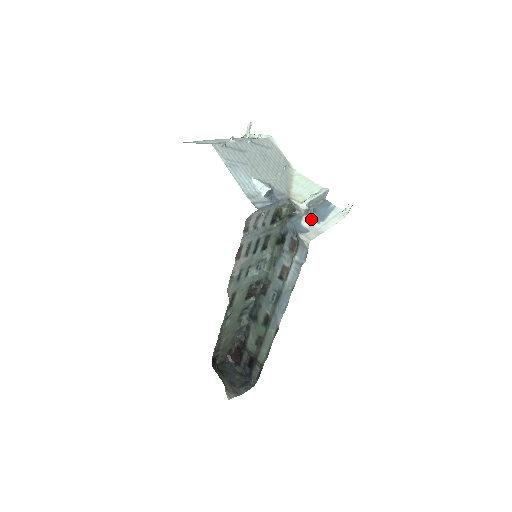
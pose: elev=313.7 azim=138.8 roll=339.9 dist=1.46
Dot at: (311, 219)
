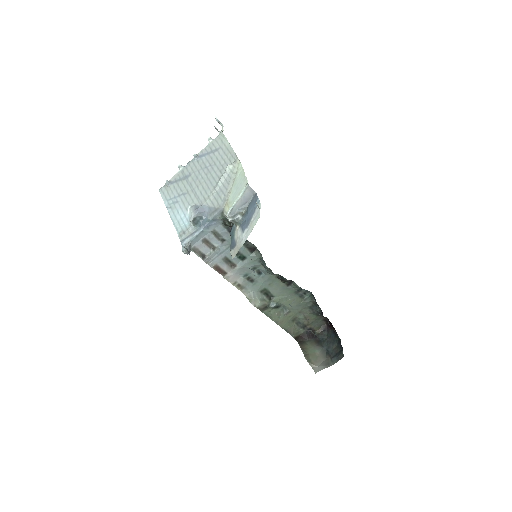
Dot at: (240, 228)
